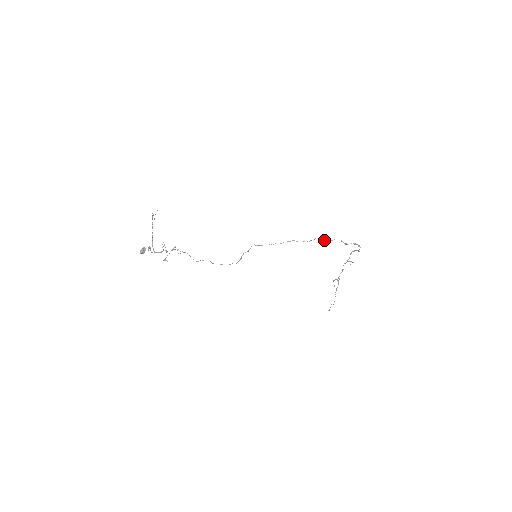
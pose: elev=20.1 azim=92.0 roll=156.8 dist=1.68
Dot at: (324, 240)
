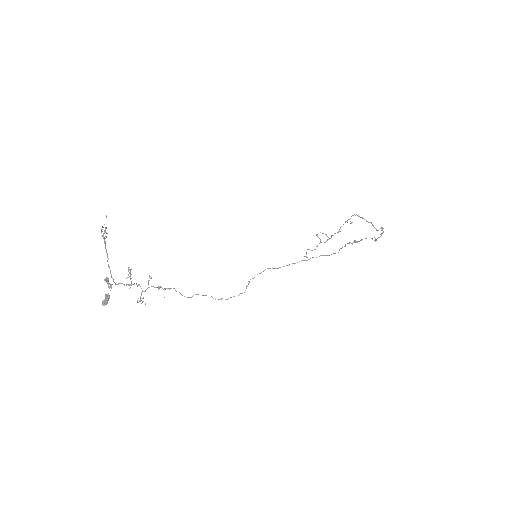
Dot at: (354, 242)
